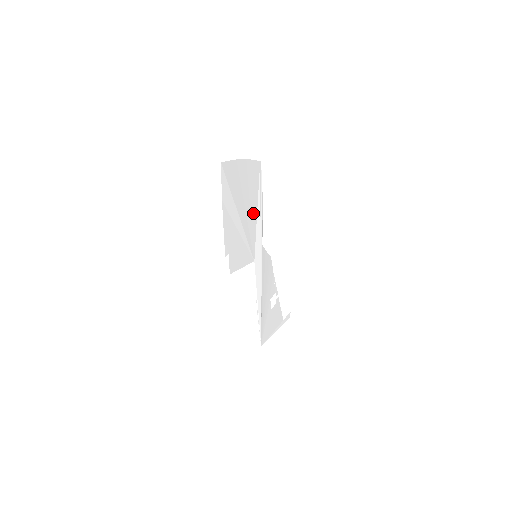
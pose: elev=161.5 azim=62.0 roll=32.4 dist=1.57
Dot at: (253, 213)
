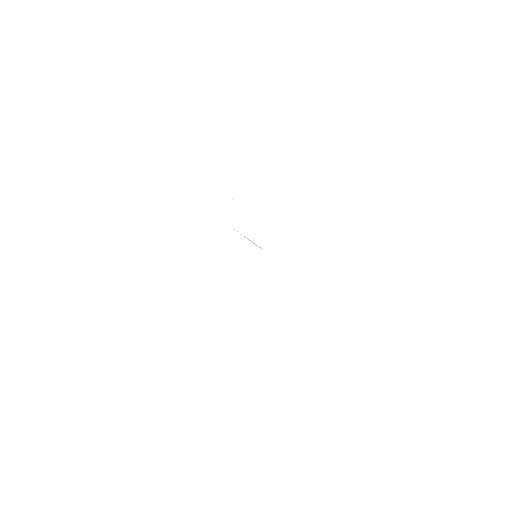
Dot at: occluded
